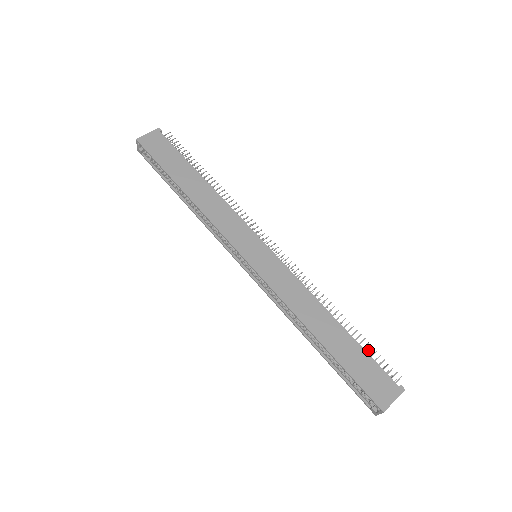
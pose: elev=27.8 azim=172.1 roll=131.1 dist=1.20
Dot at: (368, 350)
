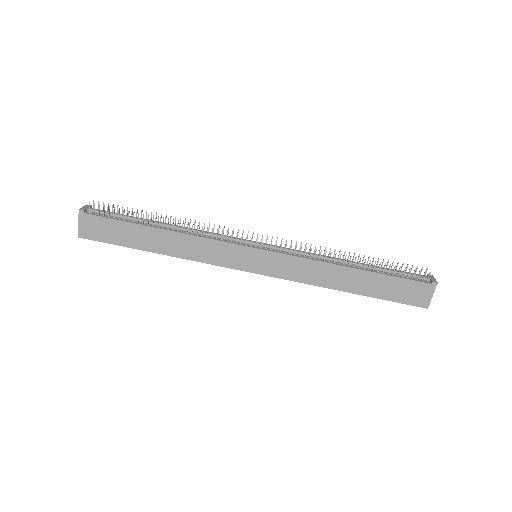
Dot at: (393, 271)
